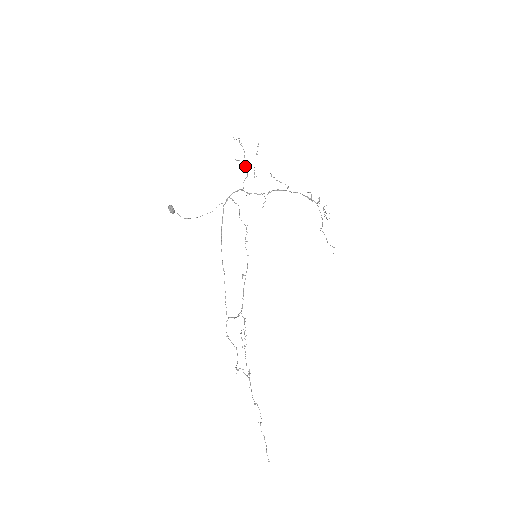
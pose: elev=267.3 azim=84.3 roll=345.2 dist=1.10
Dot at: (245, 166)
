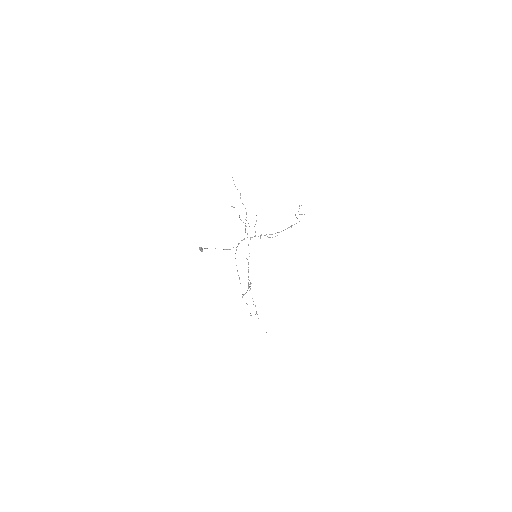
Dot at: (248, 223)
